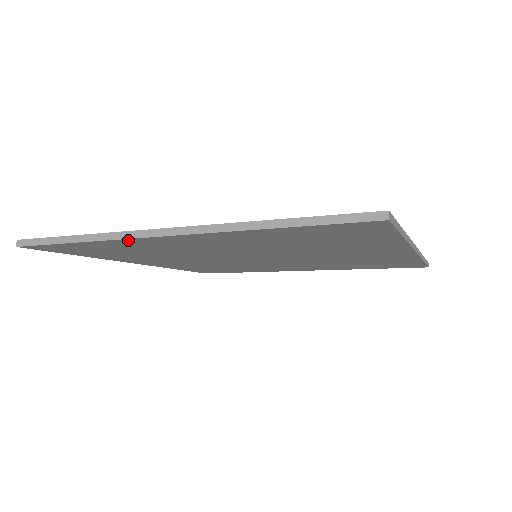
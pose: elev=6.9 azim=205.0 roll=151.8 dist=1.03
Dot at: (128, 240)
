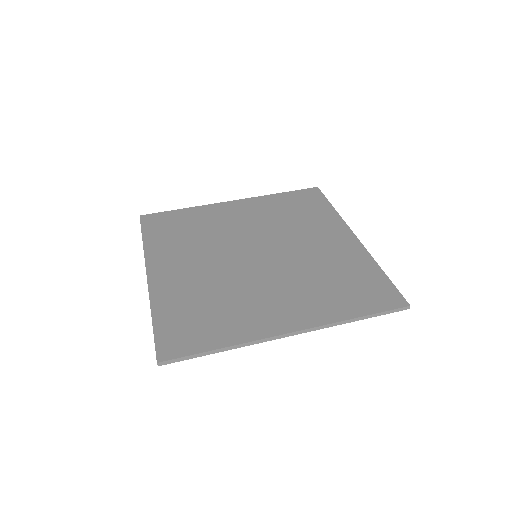
Dot at: (258, 339)
